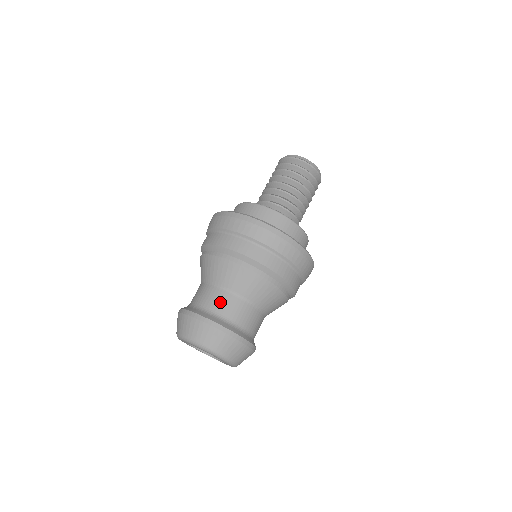
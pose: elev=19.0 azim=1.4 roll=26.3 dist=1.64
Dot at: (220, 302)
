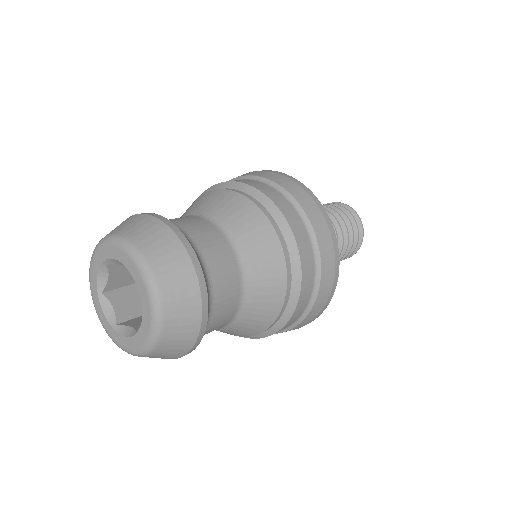
Dot at: (214, 246)
